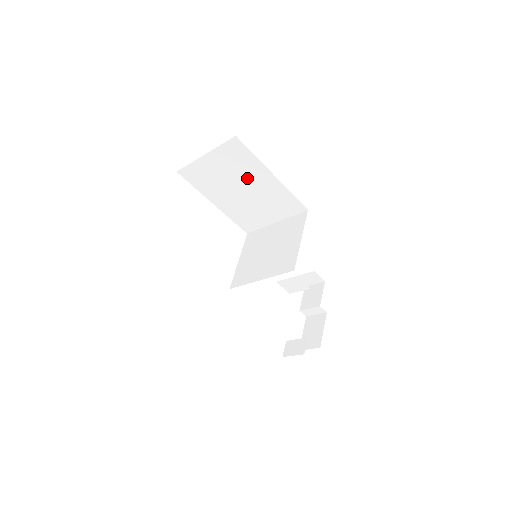
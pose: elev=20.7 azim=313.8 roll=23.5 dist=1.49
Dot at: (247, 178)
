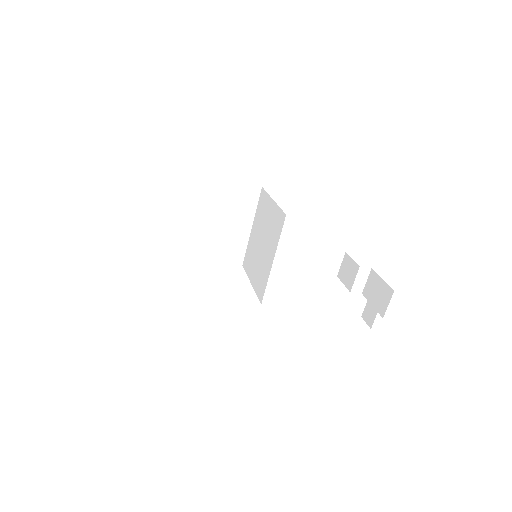
Dot at: (191, 203)
